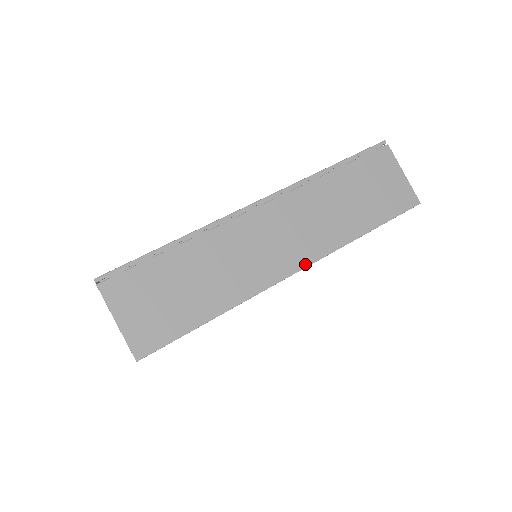
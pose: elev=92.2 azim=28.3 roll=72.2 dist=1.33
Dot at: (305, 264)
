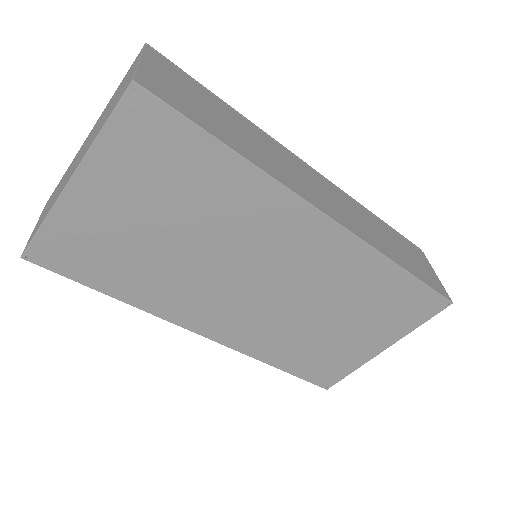
Dot at: (340, 222)
